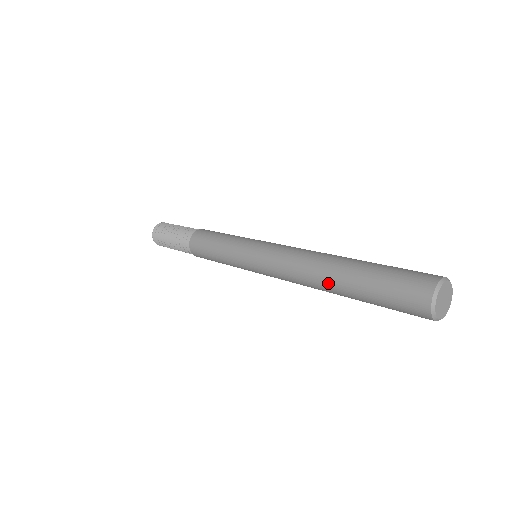
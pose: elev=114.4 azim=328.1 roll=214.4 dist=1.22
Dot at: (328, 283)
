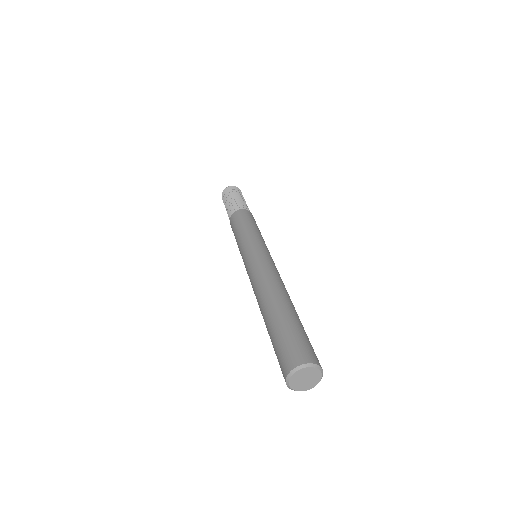
Dot at: (262, 313)
